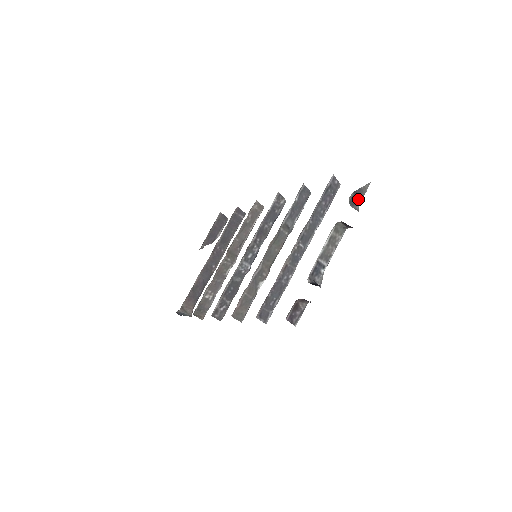
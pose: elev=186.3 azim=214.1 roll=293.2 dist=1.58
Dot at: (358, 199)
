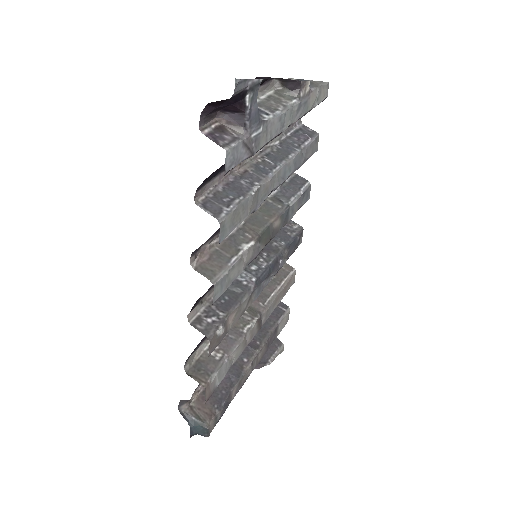
Dot at: occluded
